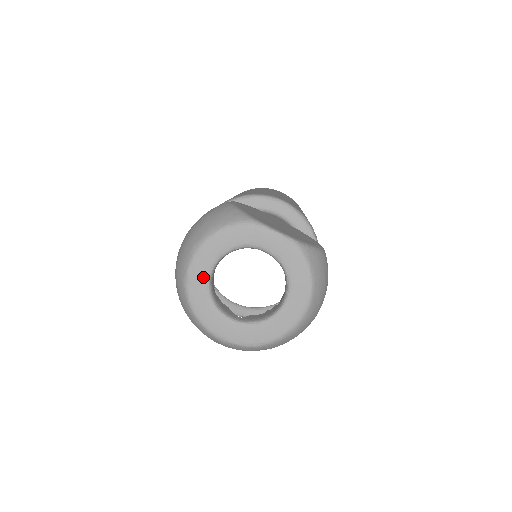
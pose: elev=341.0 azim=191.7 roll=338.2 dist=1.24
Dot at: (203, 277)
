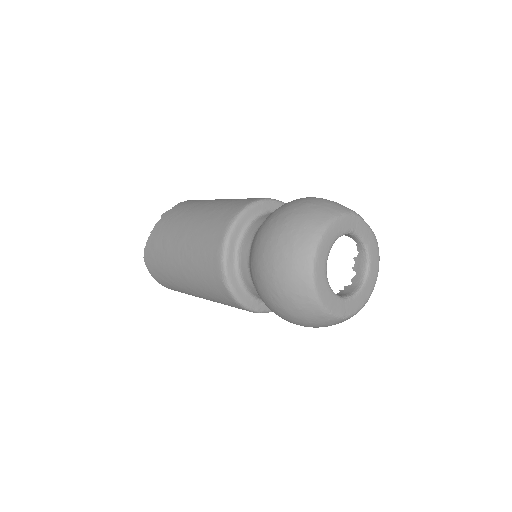
Dot at: (326, 254)
